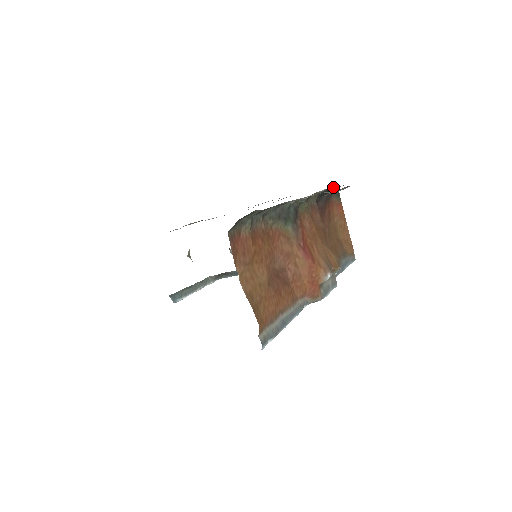
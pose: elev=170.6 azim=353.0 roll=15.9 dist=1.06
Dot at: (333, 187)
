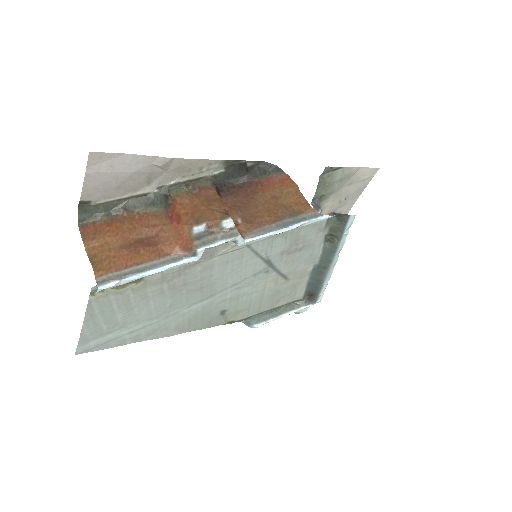
Dot at: (210, 165)
